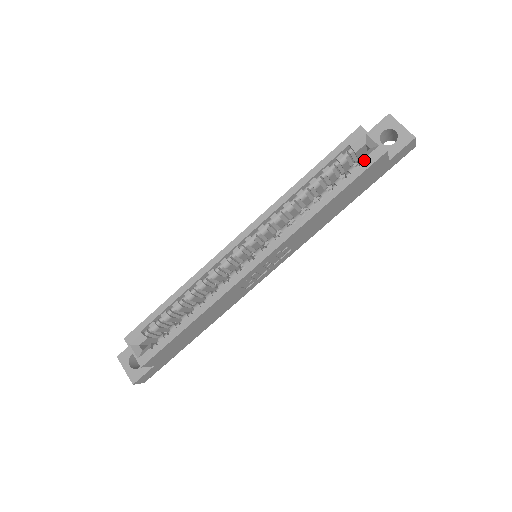
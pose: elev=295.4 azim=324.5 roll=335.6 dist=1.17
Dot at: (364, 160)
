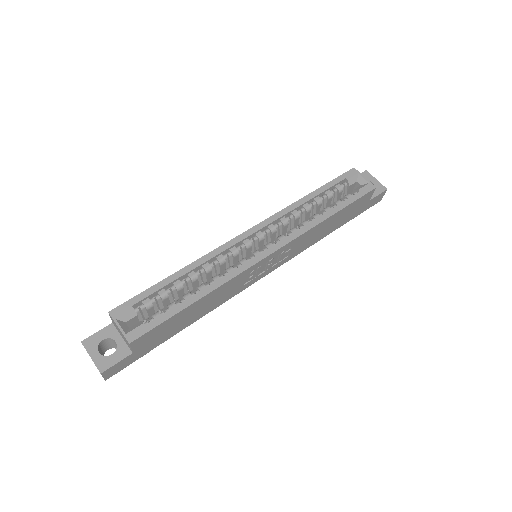
Dot at: (359, 190)
